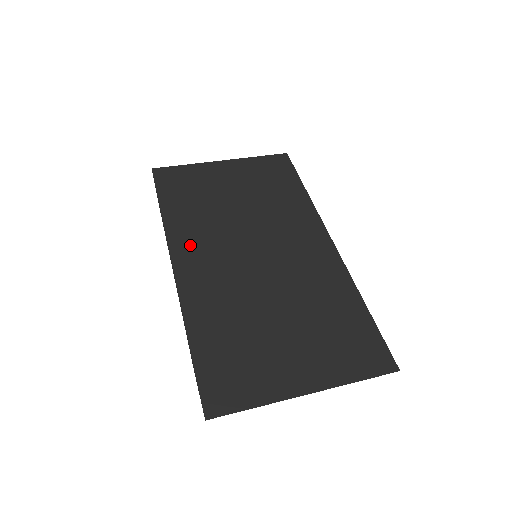
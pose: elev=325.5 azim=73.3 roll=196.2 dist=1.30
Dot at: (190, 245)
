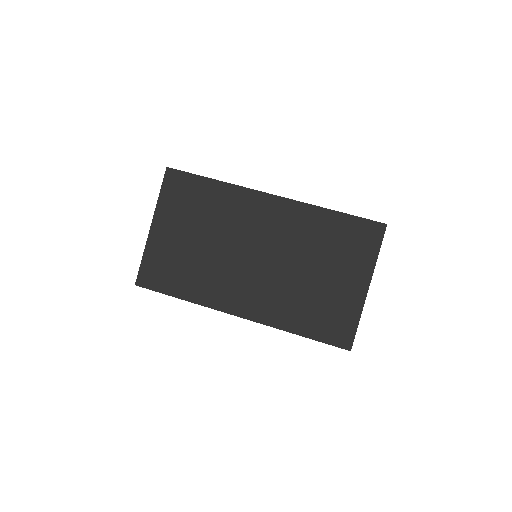
Dot at: (225, 296)
